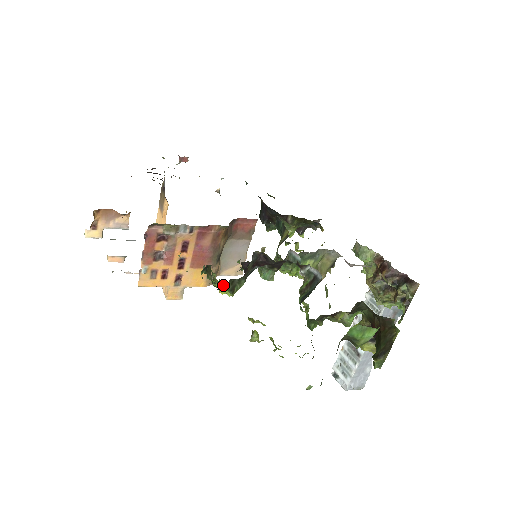
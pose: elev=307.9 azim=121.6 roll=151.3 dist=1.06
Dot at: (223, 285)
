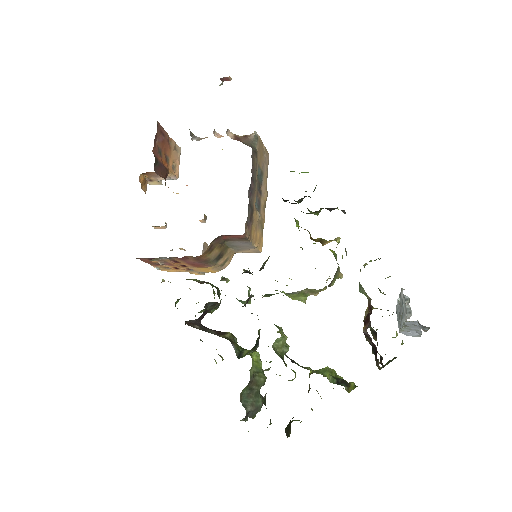
Dot at: occluded
